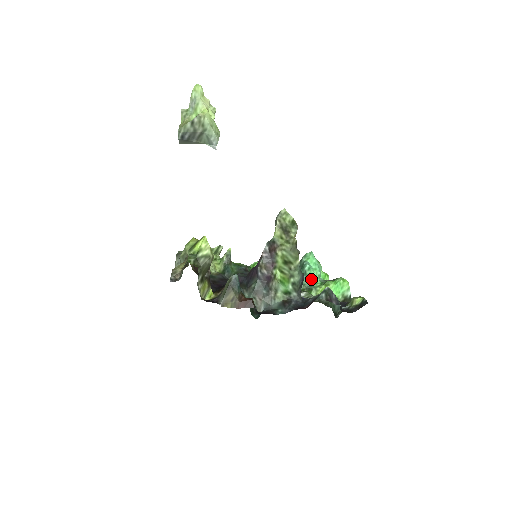
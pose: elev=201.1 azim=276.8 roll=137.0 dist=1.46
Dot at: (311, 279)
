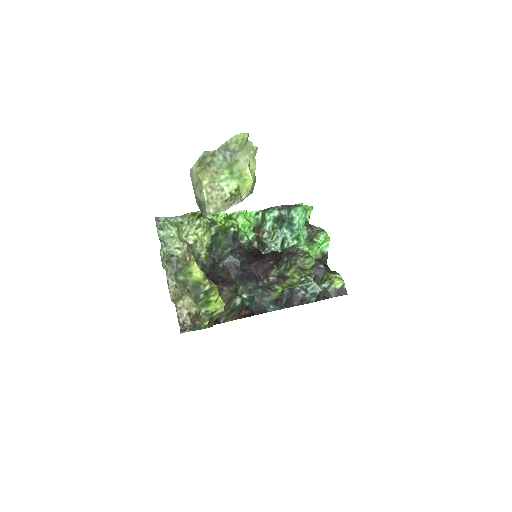
Dot at: (296, 237)
